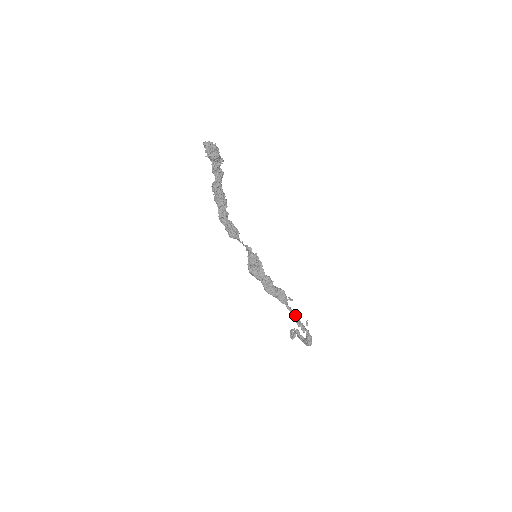
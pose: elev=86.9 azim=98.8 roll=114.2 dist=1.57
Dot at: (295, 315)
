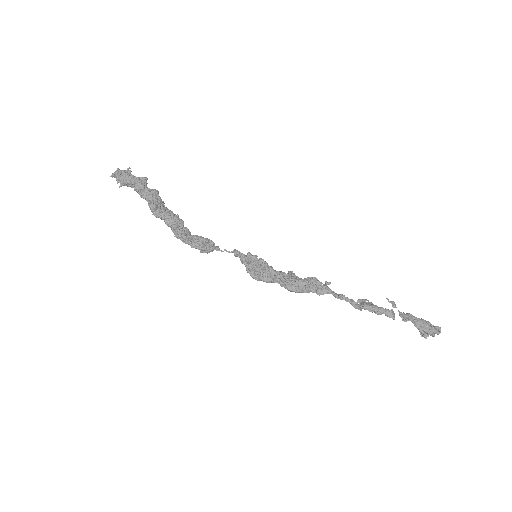
Dot at: (361, 301)
